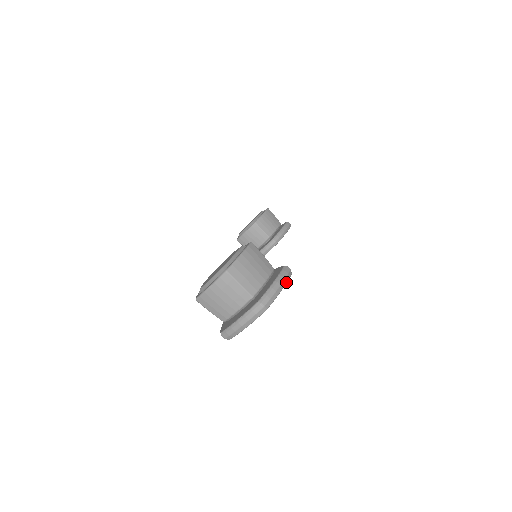
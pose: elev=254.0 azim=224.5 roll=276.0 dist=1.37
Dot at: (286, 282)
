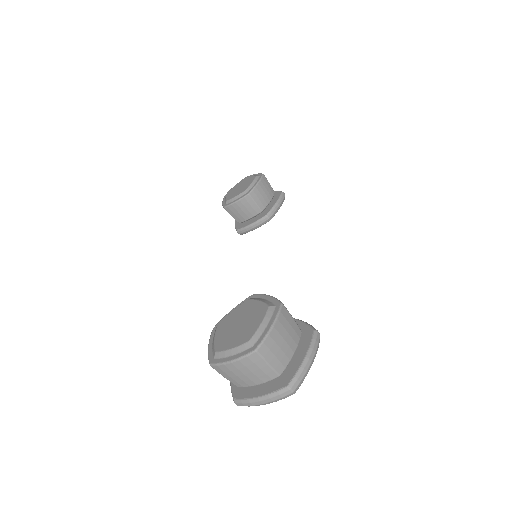
Dot at: occluded
